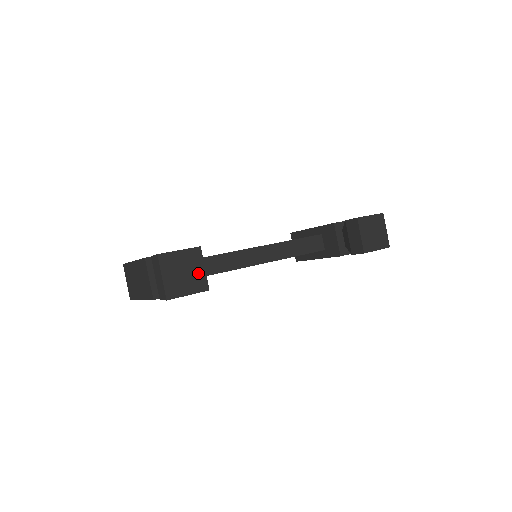
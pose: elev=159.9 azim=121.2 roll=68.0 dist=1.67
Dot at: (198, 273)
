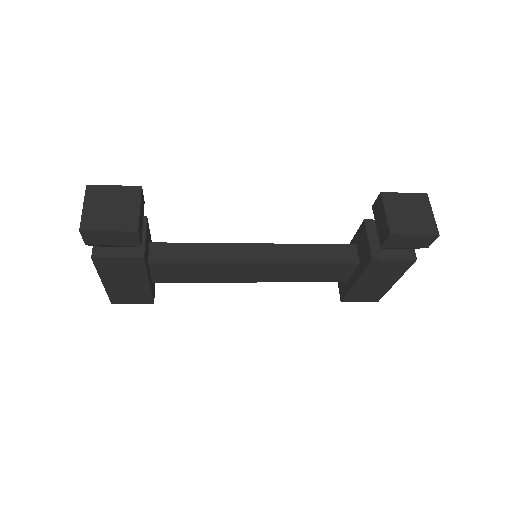
Dot at: (129, 211)
